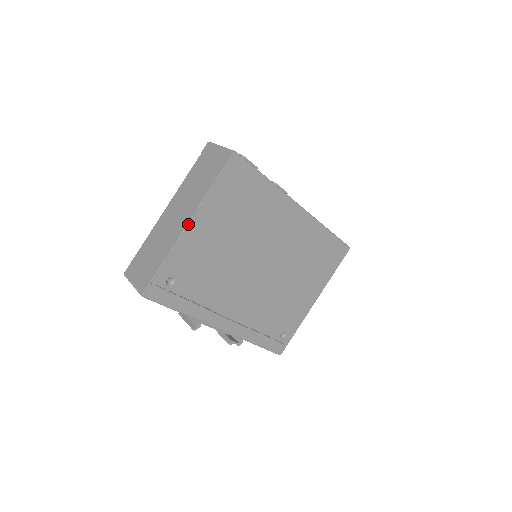
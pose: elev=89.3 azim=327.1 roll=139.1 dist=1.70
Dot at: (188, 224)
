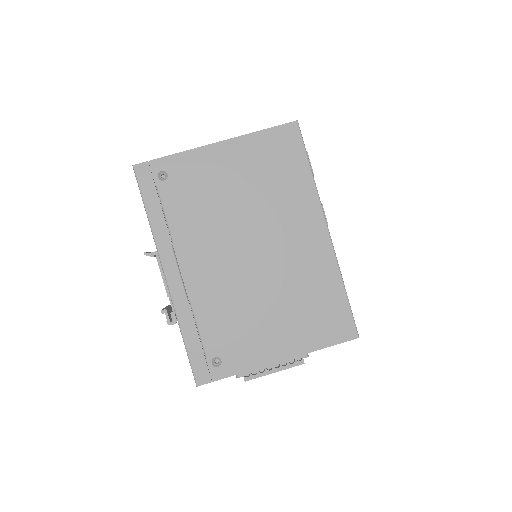
Dot at: occluded
